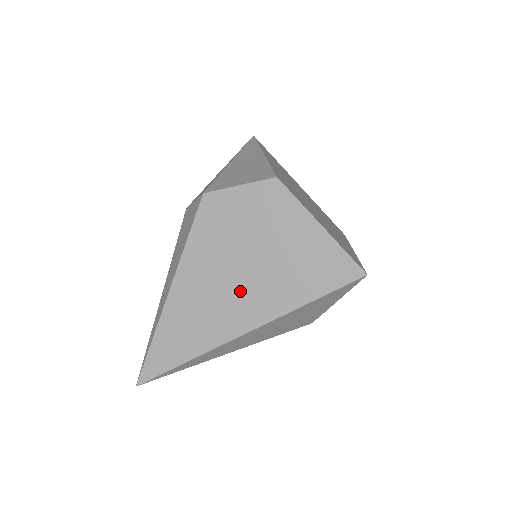
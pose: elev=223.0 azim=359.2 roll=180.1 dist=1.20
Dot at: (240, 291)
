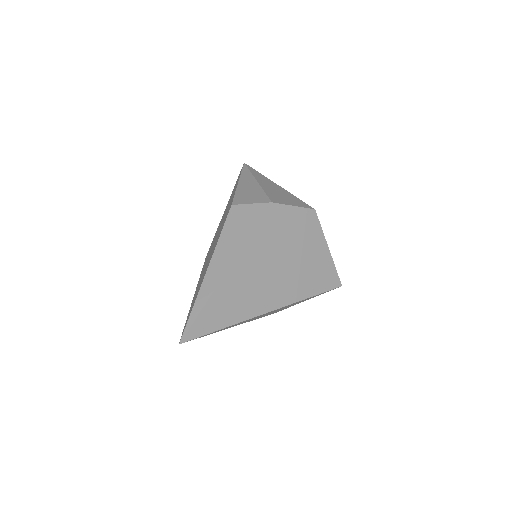
Dot at: (276, 280)
